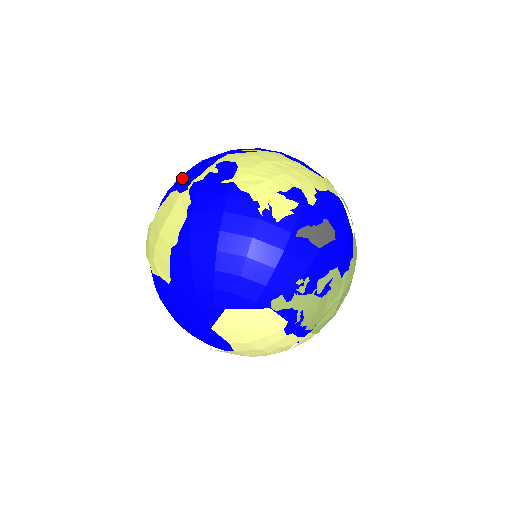
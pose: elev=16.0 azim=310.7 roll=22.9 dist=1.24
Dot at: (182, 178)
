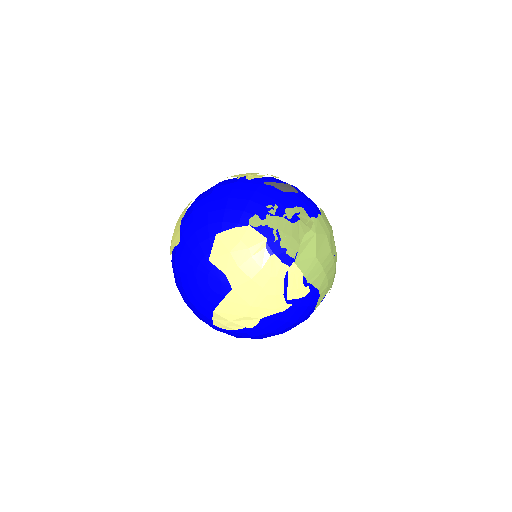
Dot at: occluded
